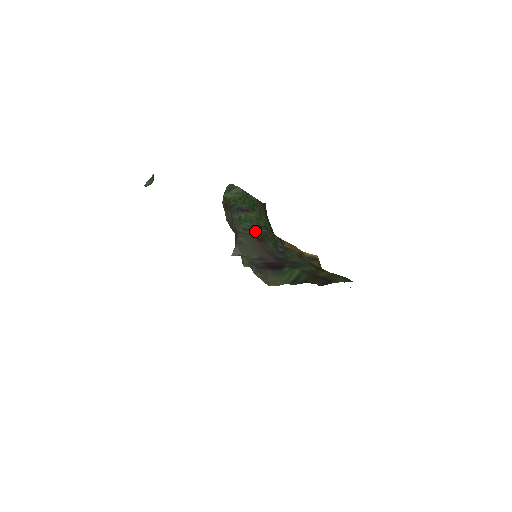
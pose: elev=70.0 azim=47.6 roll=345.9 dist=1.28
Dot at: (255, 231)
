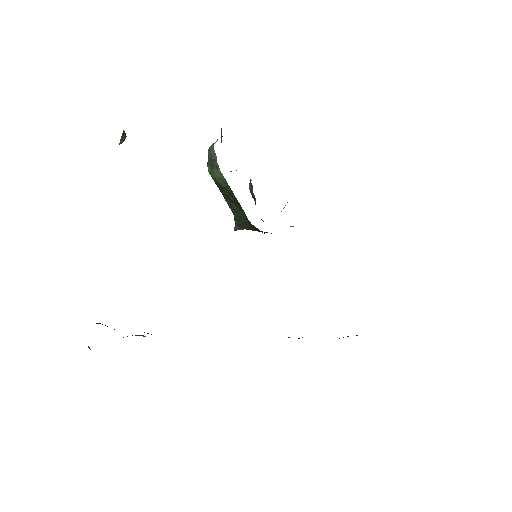
Dot at: (250, 223)
